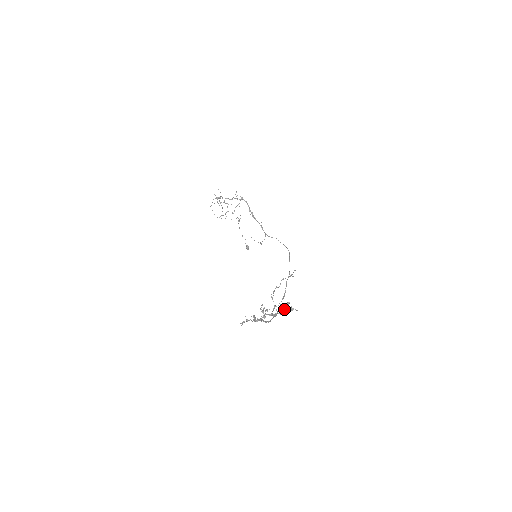
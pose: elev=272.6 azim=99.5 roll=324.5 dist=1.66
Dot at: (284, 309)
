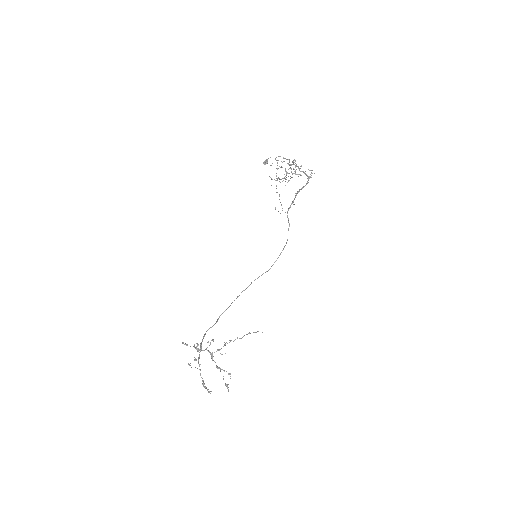
Dot at: (223, 370)
